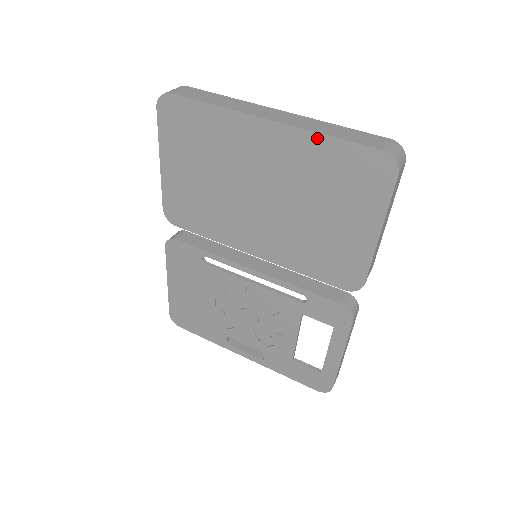
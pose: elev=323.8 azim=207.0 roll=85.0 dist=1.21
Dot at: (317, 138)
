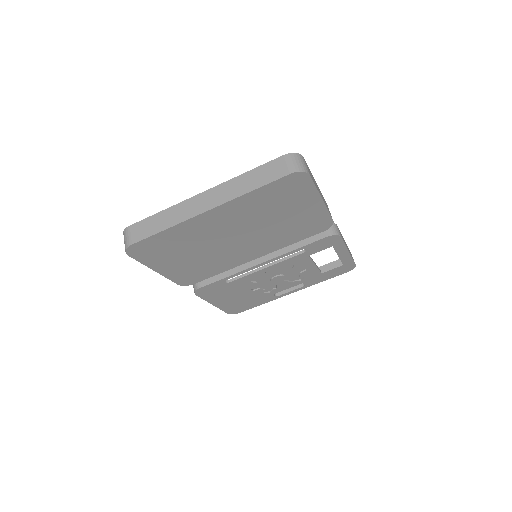
Dot at: (246, 196)
